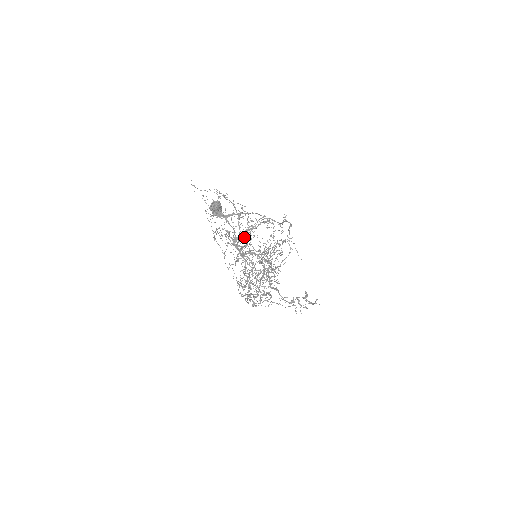
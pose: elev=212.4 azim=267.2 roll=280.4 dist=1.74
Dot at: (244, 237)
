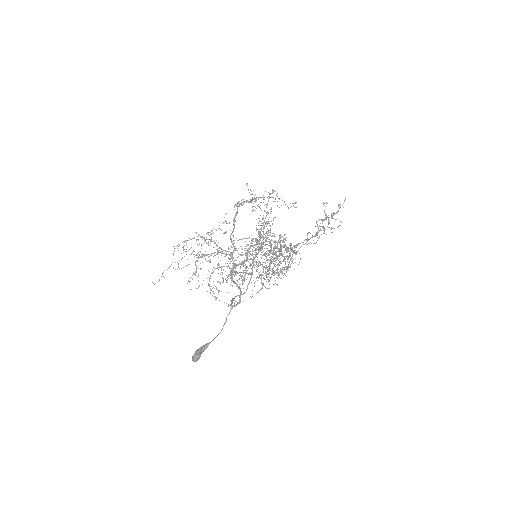
Dot at: occluded
